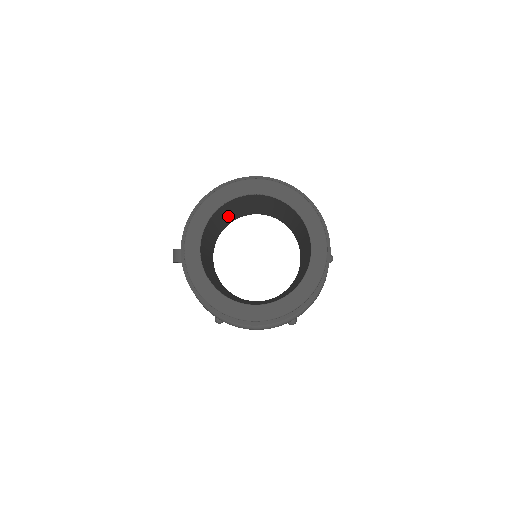
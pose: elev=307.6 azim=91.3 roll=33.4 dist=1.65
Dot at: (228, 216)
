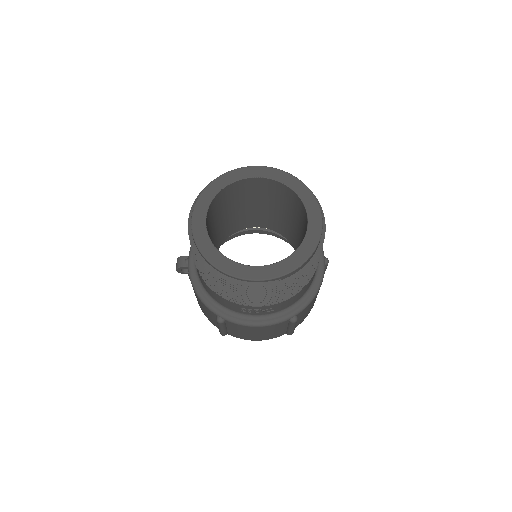
Dot at: (230, 217)
